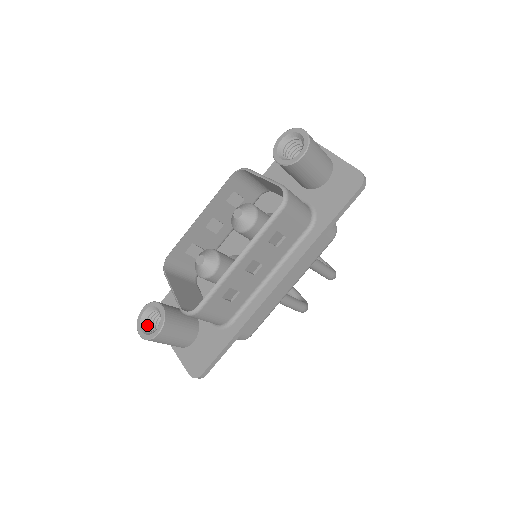
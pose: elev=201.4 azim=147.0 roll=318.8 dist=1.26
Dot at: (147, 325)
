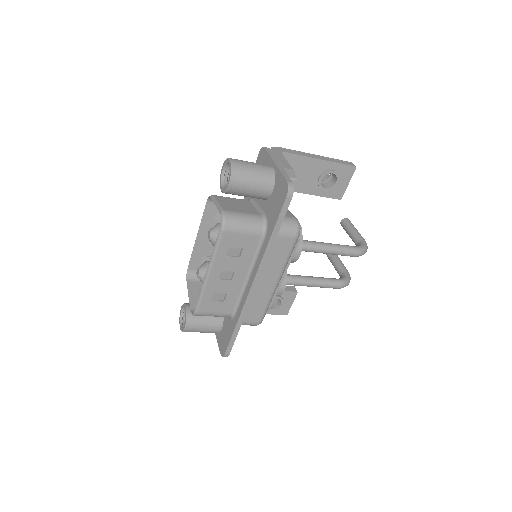
Dot at: occluded
